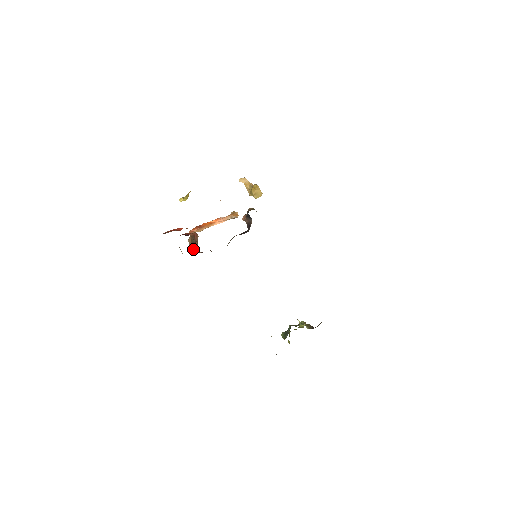
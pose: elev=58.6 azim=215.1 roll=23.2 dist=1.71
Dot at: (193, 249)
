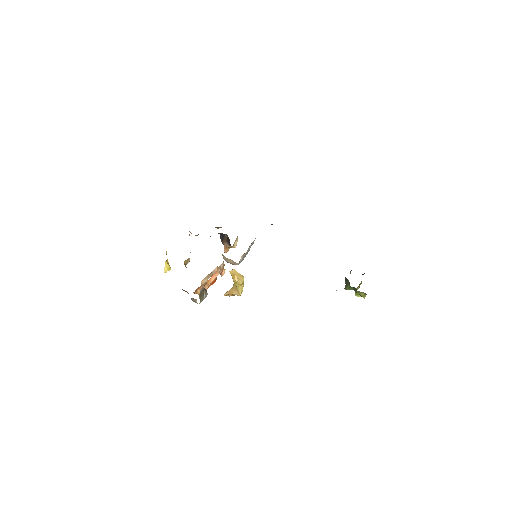
Dot at: occluded
